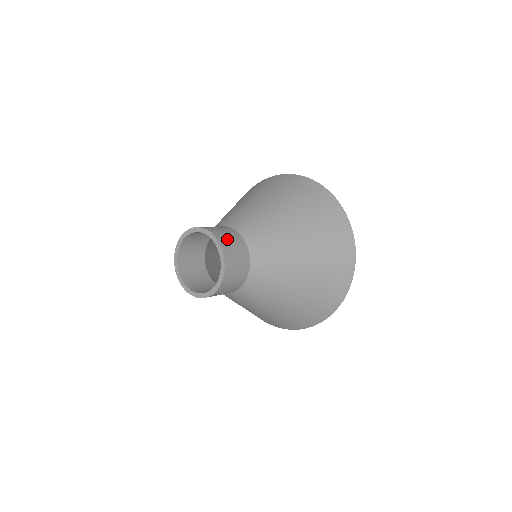
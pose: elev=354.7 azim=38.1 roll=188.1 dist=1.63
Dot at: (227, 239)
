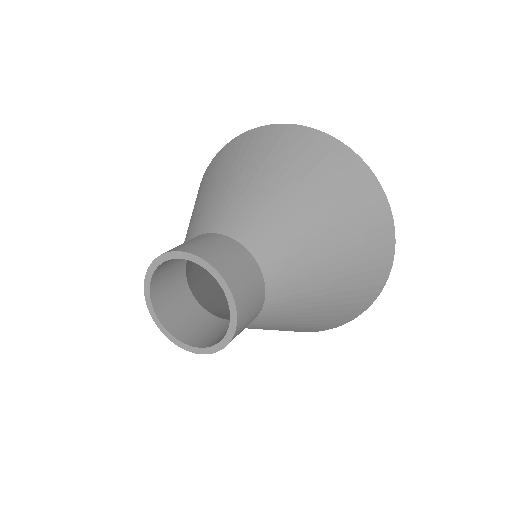
Dot at: (189, 244)
